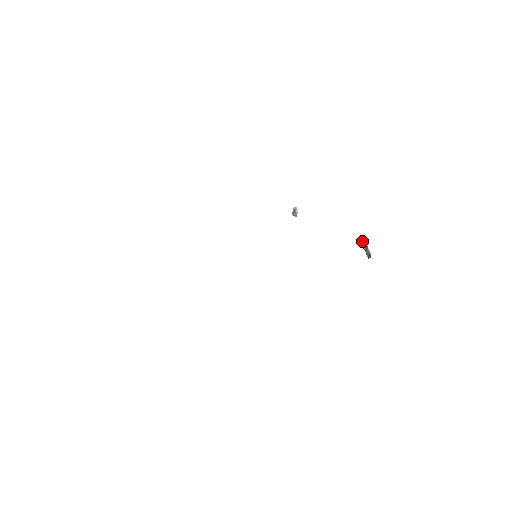
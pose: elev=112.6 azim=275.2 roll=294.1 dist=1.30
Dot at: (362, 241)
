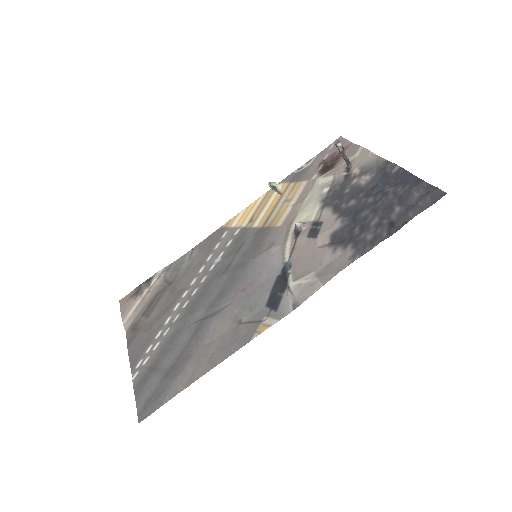
Dot at: (338, 145)
